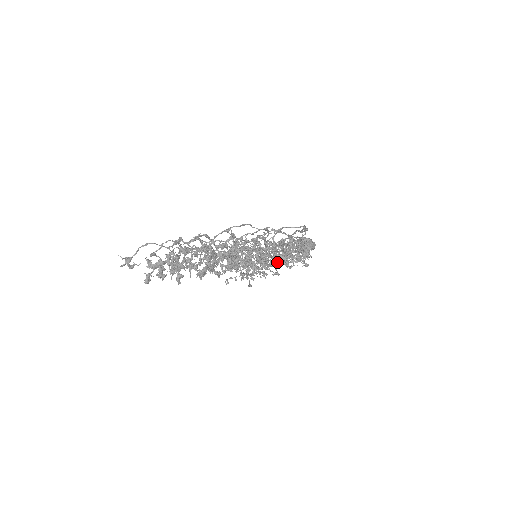
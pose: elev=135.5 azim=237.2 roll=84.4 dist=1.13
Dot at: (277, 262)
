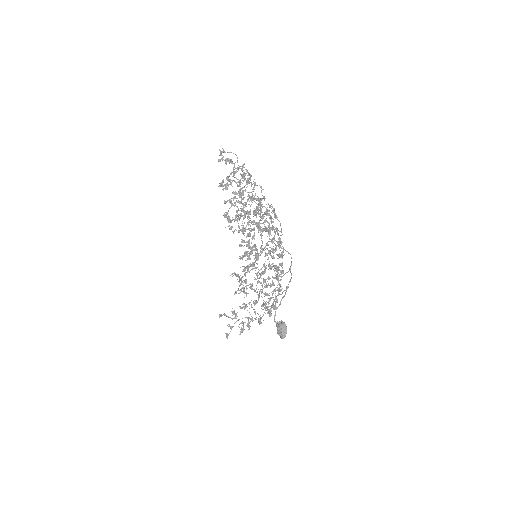
Dot at: (260, 276)
